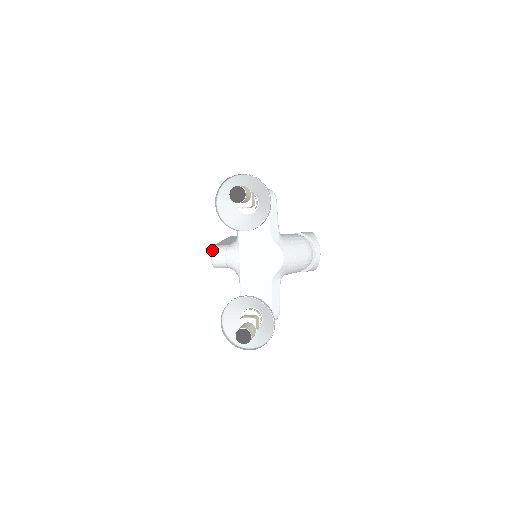
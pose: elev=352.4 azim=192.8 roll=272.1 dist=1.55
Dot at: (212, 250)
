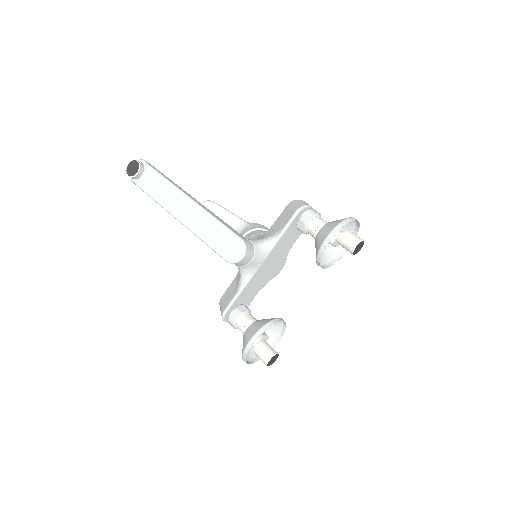
Dot at: (246, 249)
